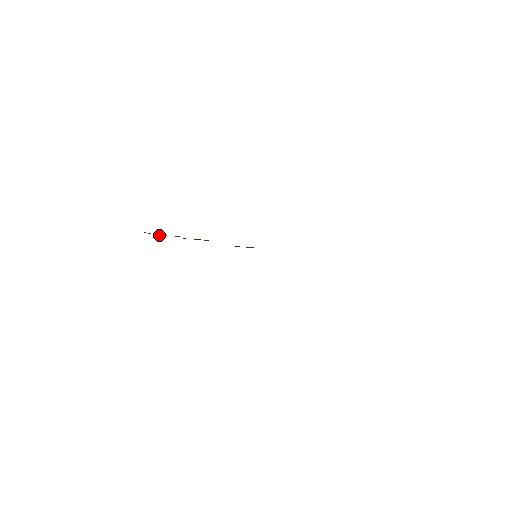
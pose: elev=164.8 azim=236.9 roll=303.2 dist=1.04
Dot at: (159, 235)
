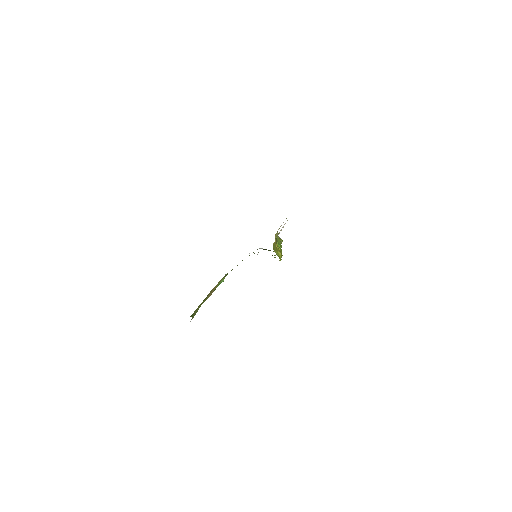
Dot at: (265, 249)
